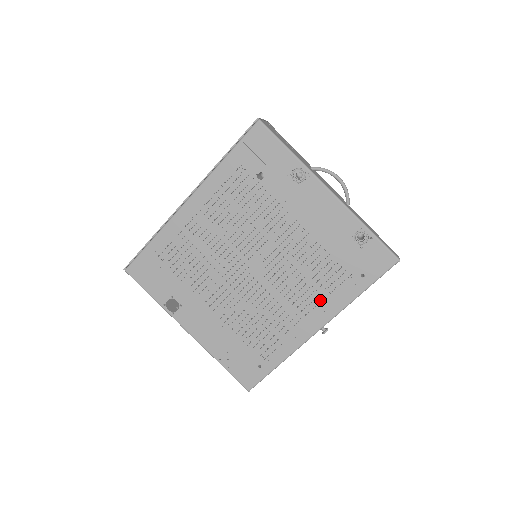
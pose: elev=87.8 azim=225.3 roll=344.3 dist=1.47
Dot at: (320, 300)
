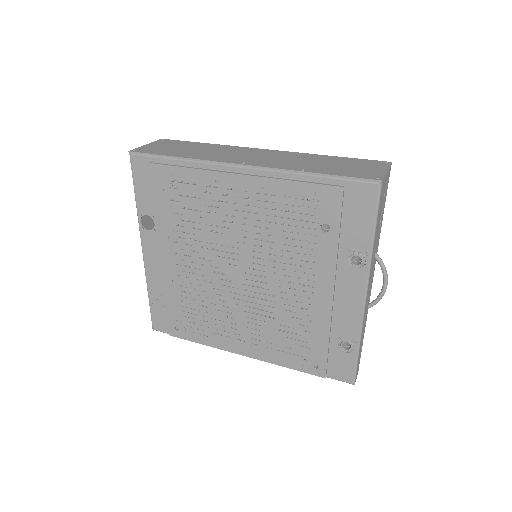
Dot at: (267, 346)
